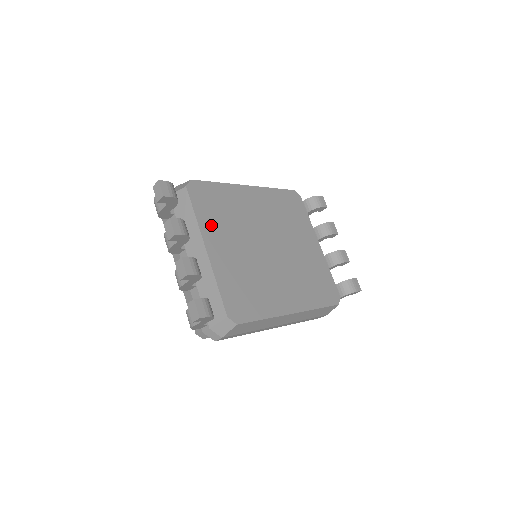
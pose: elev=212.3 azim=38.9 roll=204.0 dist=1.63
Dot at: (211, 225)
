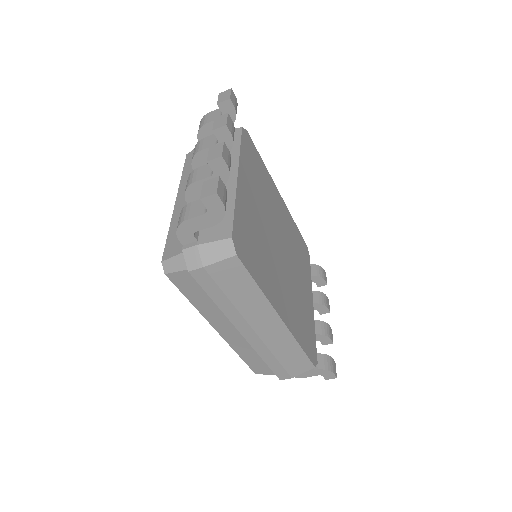
Dot at: (248, 170)
